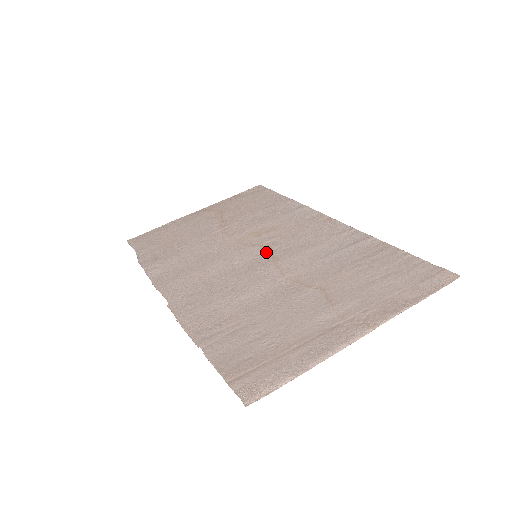
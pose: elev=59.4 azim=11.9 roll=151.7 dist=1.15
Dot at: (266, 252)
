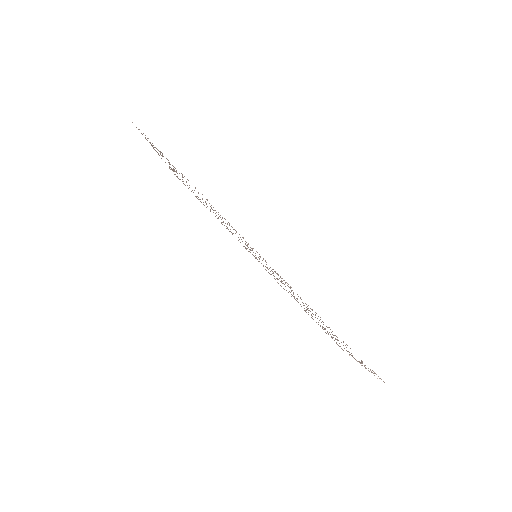
Dot at: occluded
